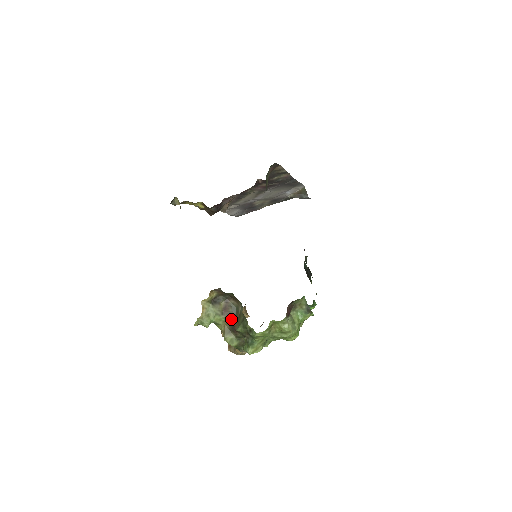
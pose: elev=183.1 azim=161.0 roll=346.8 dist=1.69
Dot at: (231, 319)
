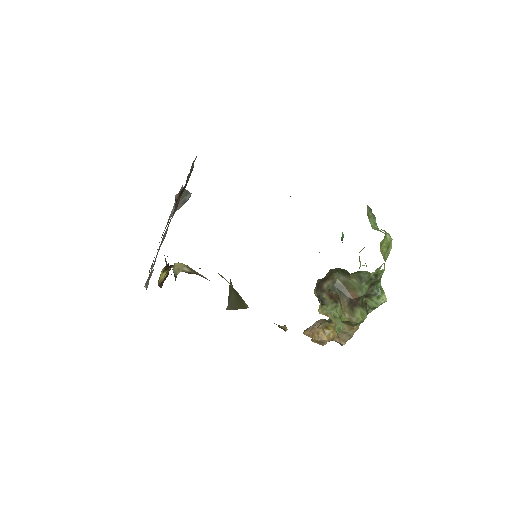
Dot at: (343, 299)
